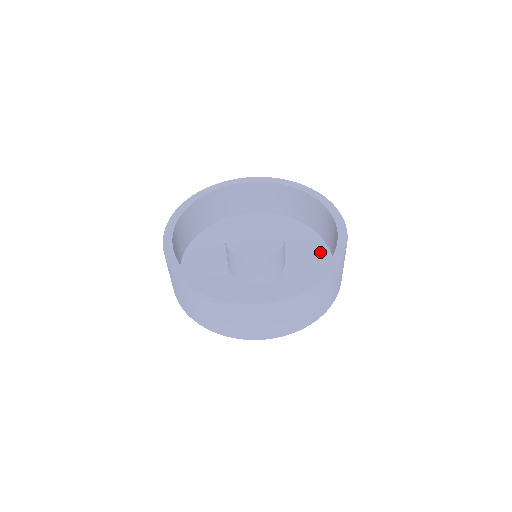
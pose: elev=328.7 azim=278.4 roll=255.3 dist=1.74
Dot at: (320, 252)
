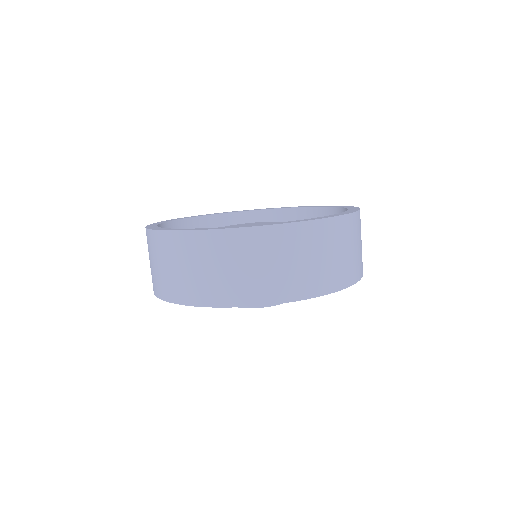
Dot at: occluded
